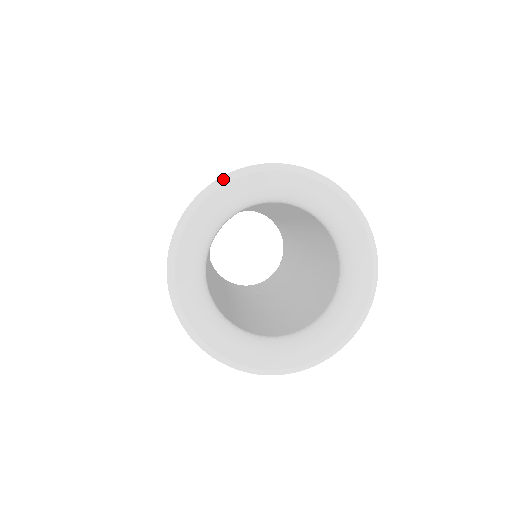
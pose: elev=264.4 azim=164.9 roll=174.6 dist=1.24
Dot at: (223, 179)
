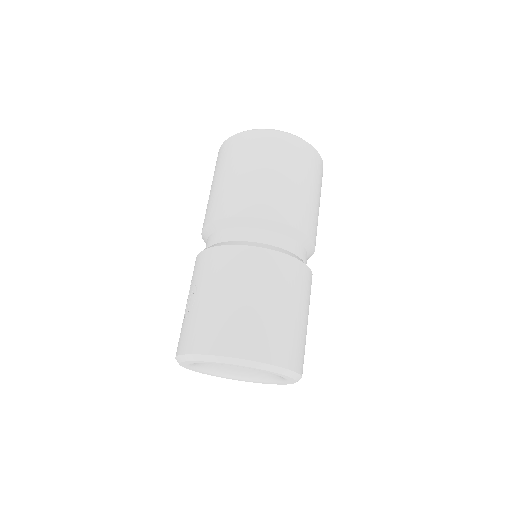
Dot at: (177, 360)
